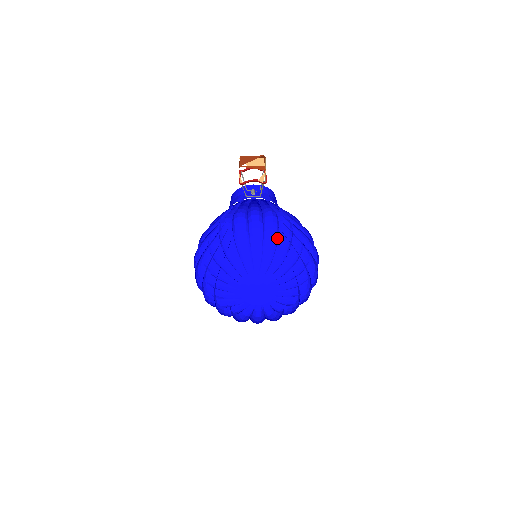
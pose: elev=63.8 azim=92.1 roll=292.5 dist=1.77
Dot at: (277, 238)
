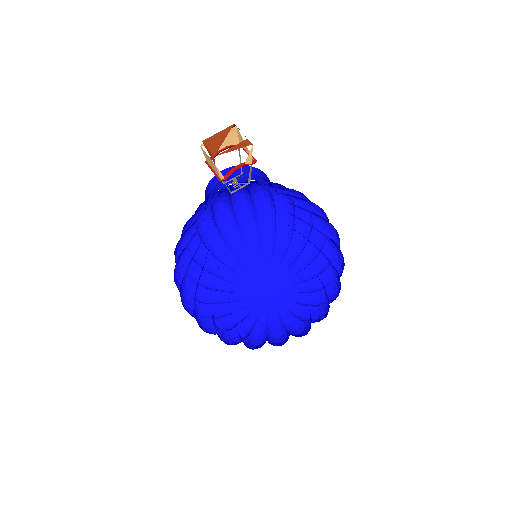
Dot at: (253, 217)
